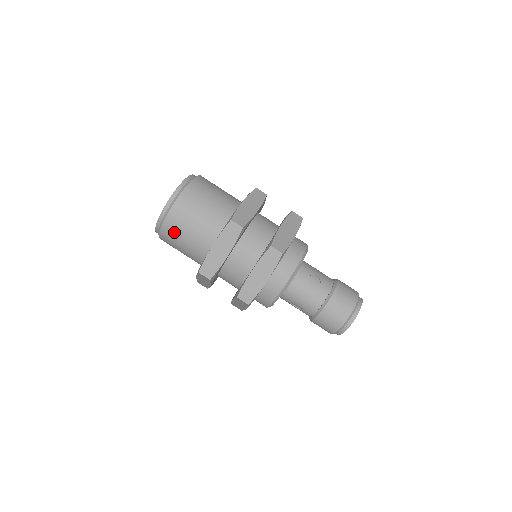
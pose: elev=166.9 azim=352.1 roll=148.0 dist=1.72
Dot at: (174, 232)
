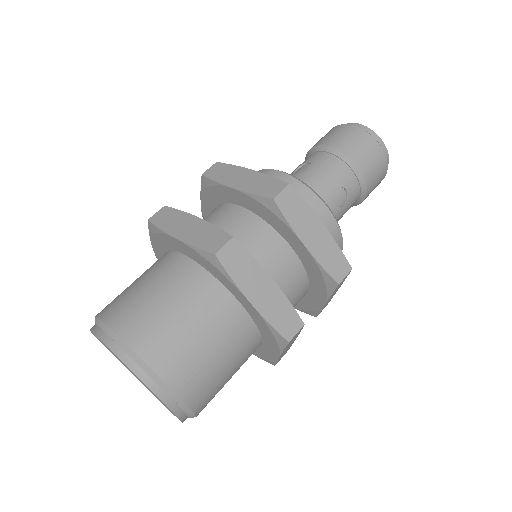
Dot at: occluded
